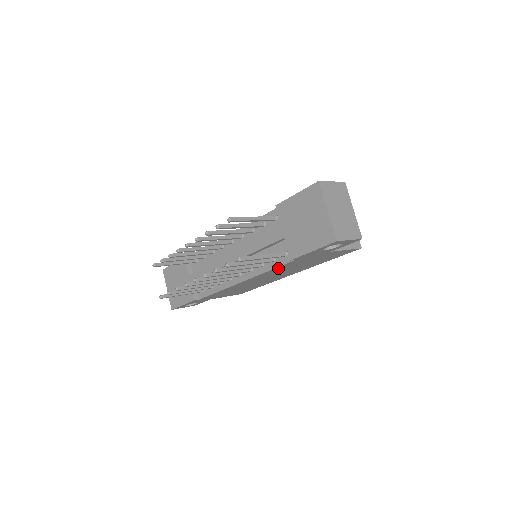
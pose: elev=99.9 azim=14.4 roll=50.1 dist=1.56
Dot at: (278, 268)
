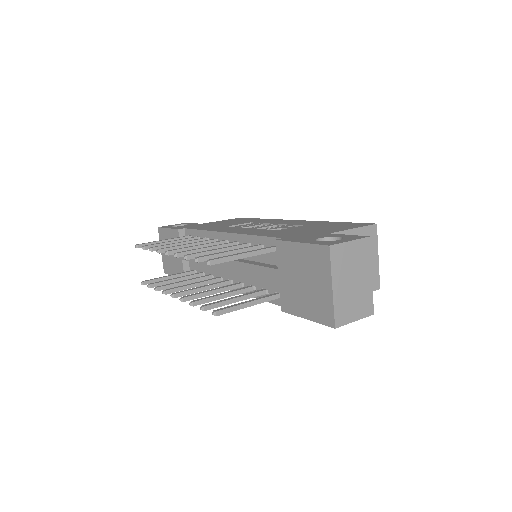
Dot at: occluded
